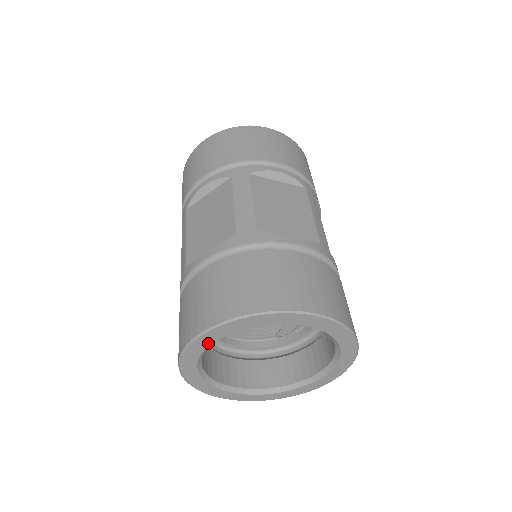
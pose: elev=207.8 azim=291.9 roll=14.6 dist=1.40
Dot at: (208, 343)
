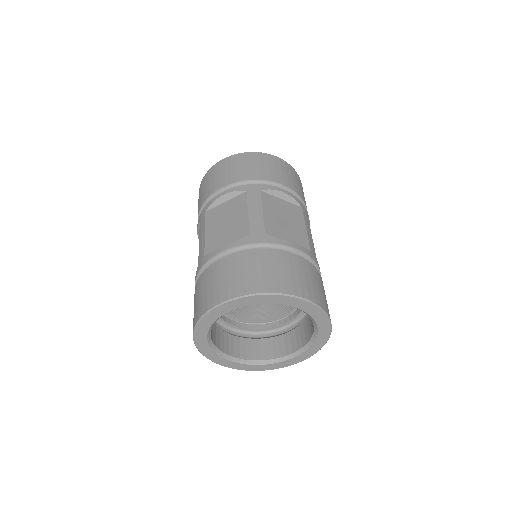
Dot at: (207, 346)
